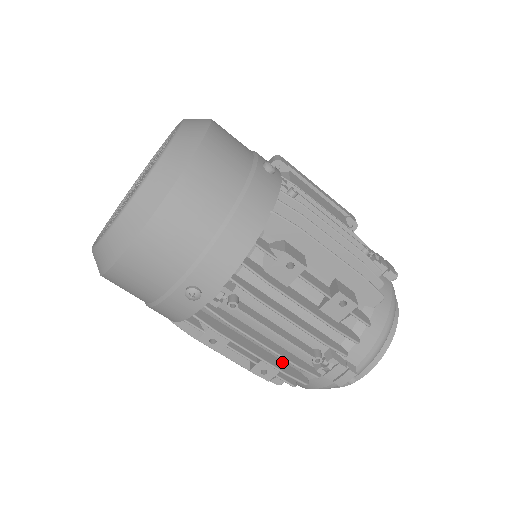
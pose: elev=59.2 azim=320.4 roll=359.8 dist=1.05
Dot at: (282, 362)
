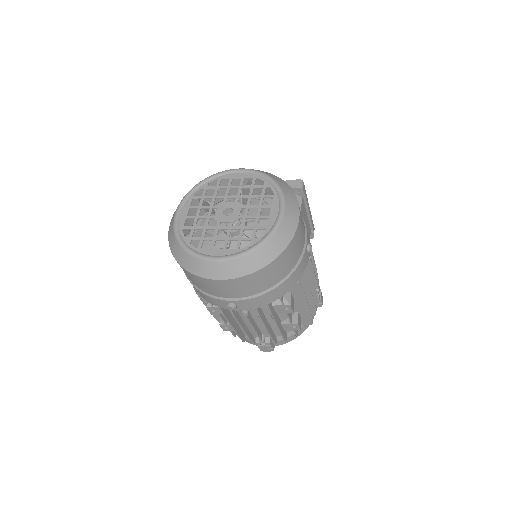
Dot at: (240, 329)
